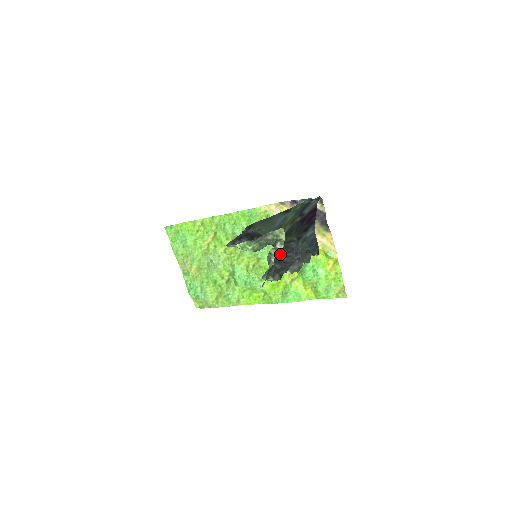
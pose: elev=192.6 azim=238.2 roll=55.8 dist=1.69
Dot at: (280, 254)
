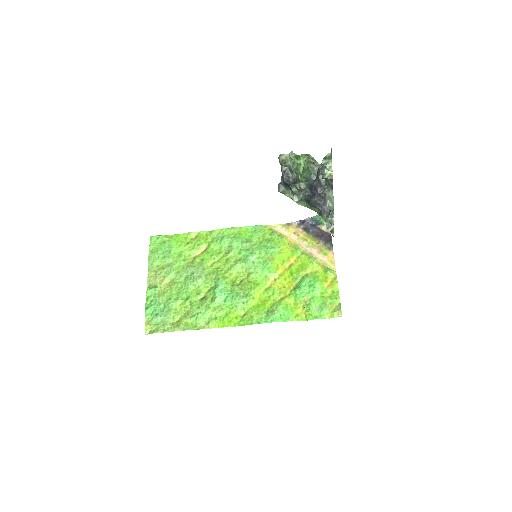
Dot at: occluded
